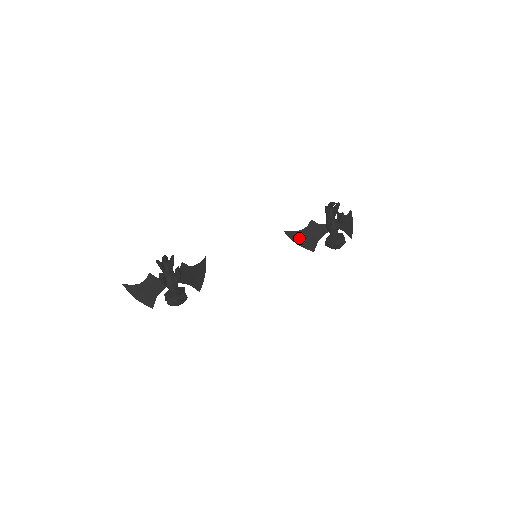
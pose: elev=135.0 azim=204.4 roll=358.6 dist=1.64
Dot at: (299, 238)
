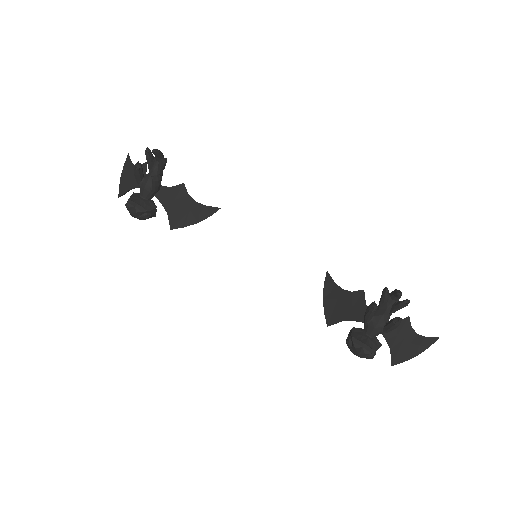
Dot at: (332, 295)
